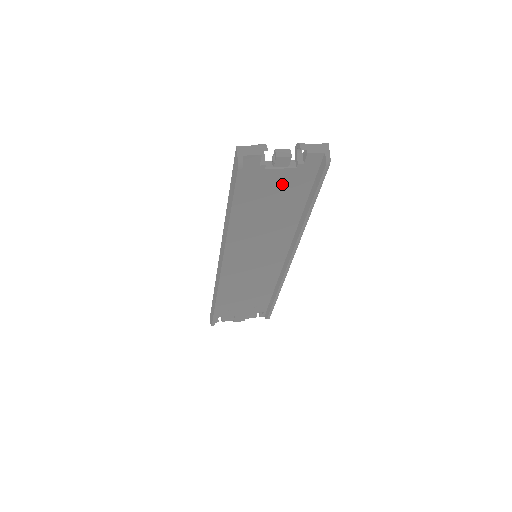
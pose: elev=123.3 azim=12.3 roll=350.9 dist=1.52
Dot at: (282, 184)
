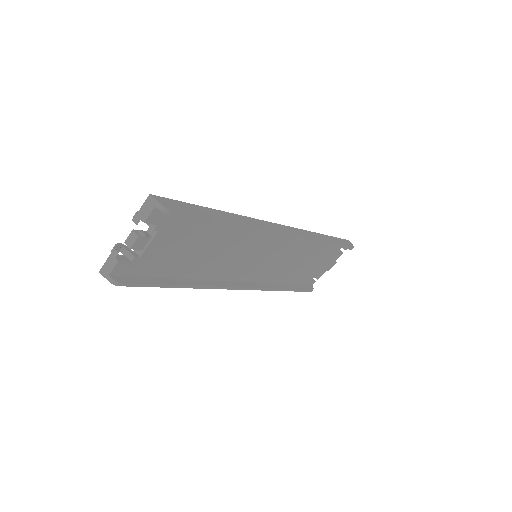
Dot at: (172, 242)
